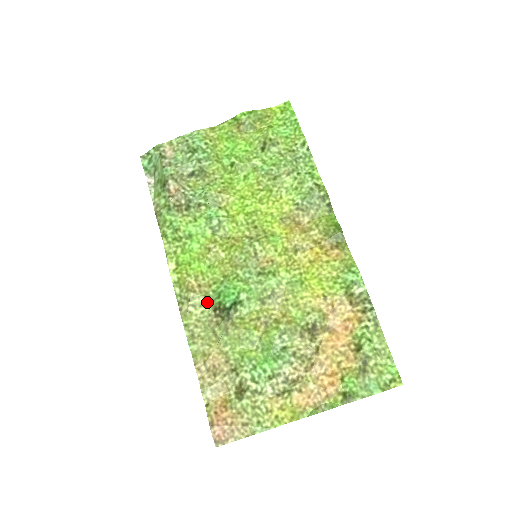
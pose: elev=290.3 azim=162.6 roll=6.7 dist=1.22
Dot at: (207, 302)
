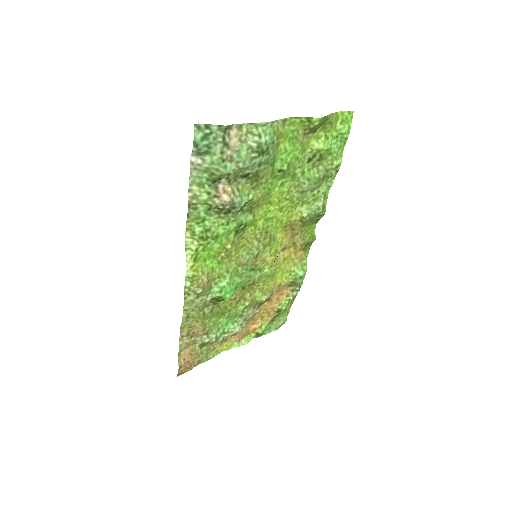
Dot at: (208, 292)
